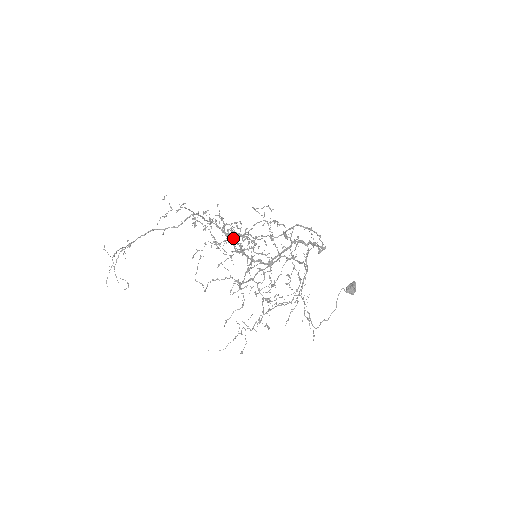
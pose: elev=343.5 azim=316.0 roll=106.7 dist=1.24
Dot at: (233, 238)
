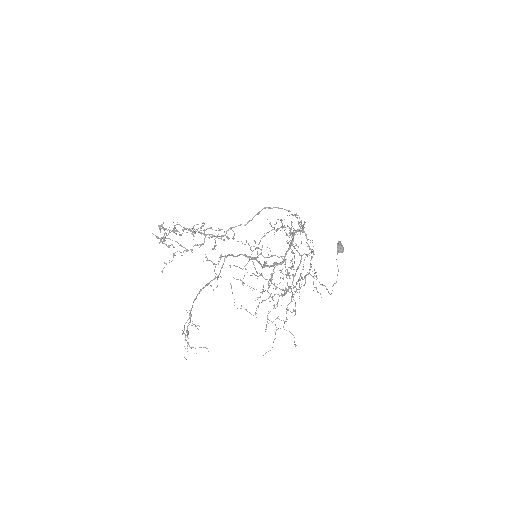
Dot at: (204, 241)
